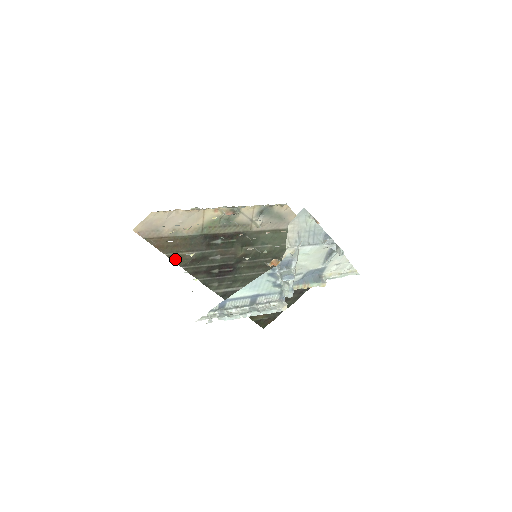
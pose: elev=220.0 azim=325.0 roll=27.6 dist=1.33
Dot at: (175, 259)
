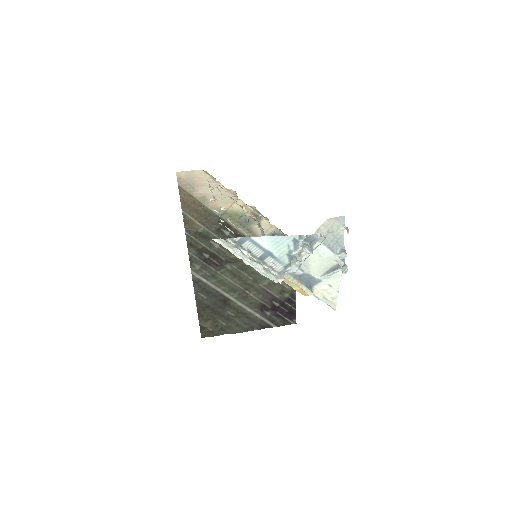
Dot at: (186, 221)
